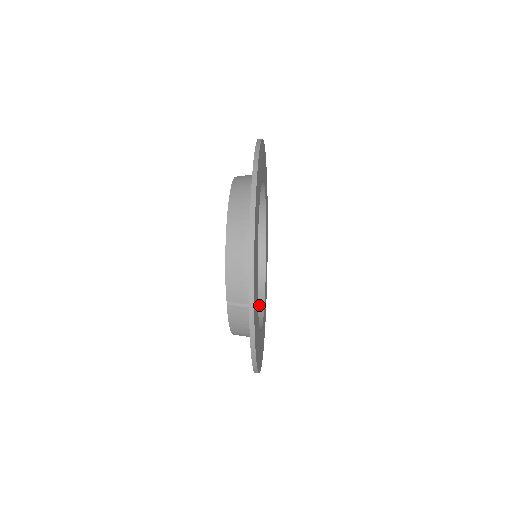
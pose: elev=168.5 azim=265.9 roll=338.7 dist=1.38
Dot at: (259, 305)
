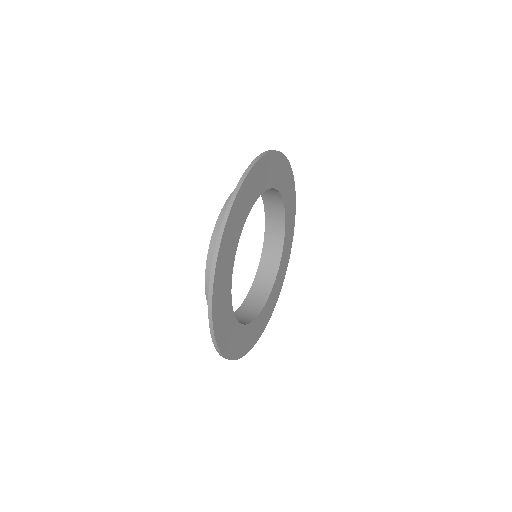
Dot at: (265, 293)
